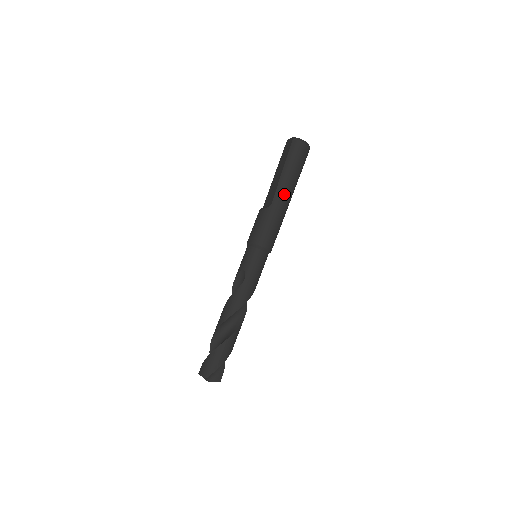
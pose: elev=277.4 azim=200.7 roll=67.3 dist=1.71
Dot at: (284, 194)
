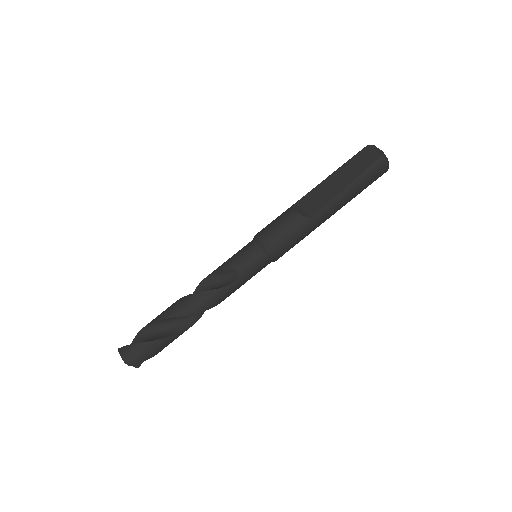
Dot at: (331, 212)
